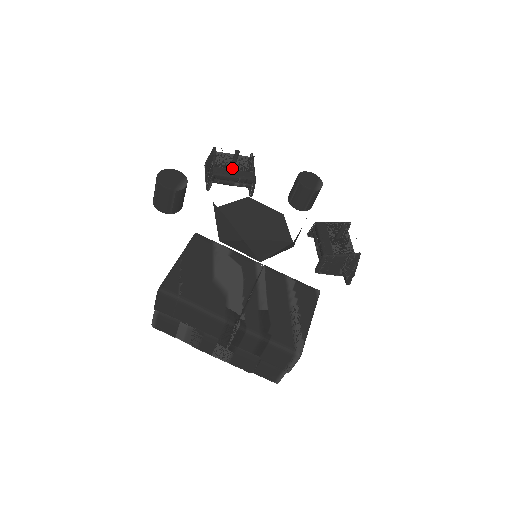
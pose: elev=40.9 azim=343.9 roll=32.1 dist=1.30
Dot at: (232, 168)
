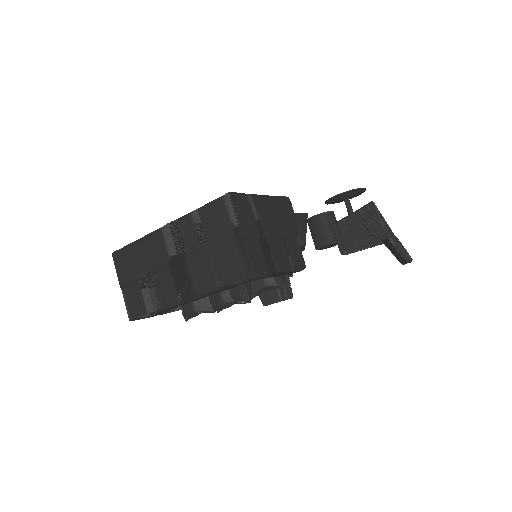
Dot at: occluded
